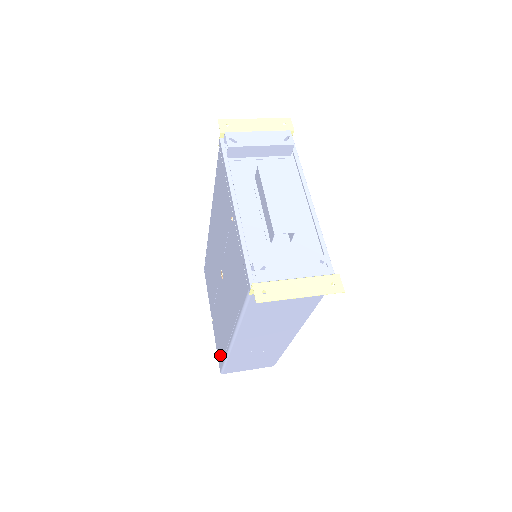
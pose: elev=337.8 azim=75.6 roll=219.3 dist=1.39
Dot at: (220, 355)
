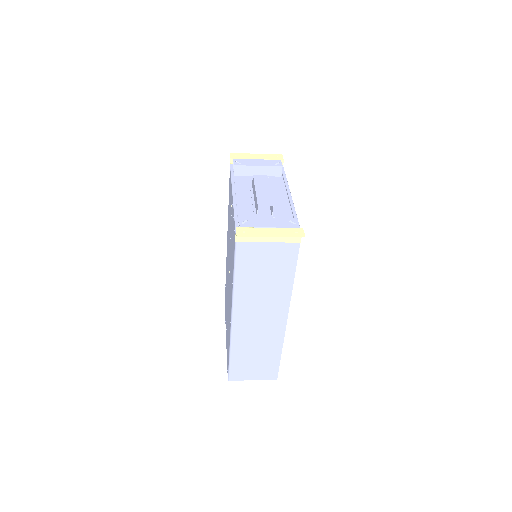
Dot at: occluded
